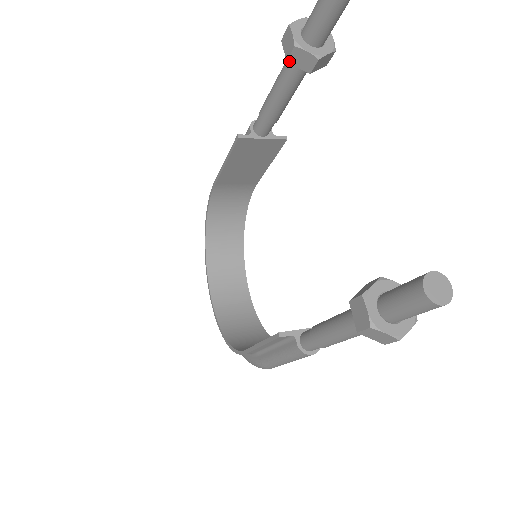
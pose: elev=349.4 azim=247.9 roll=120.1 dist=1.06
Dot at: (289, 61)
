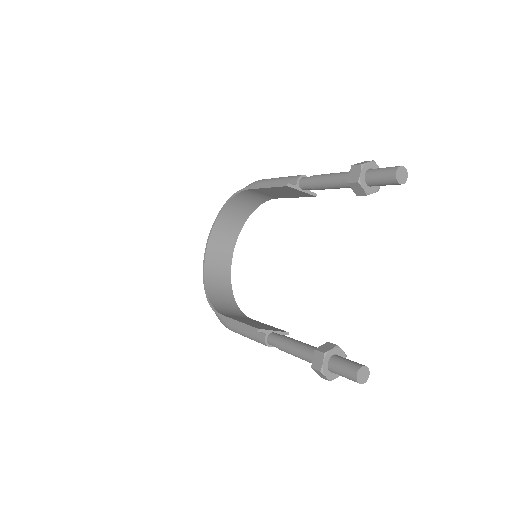
Dot at: (349, 184)
